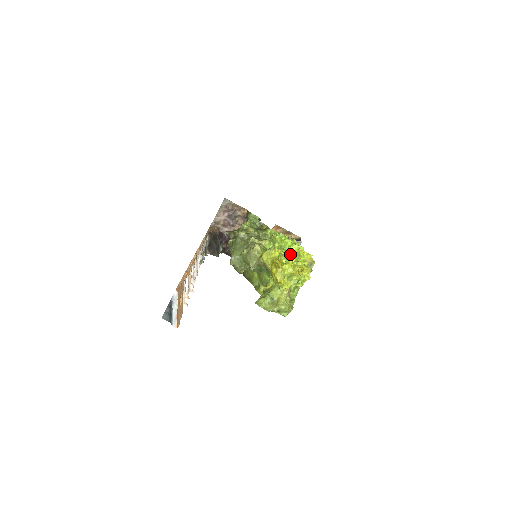
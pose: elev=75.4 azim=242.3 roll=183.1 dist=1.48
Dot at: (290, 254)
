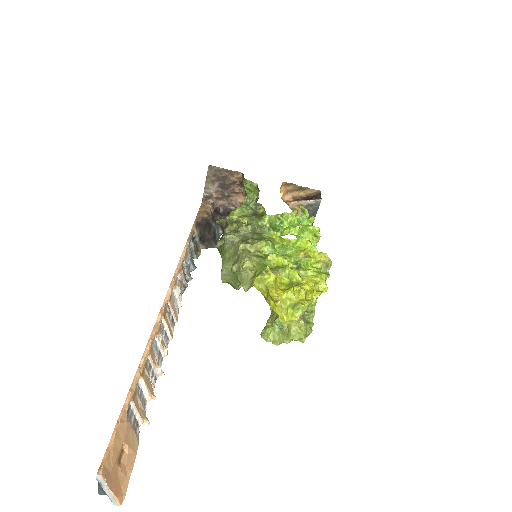
Dot at: (296, 256)
